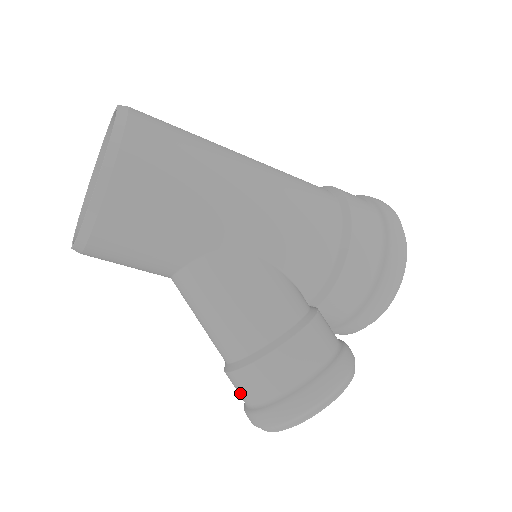
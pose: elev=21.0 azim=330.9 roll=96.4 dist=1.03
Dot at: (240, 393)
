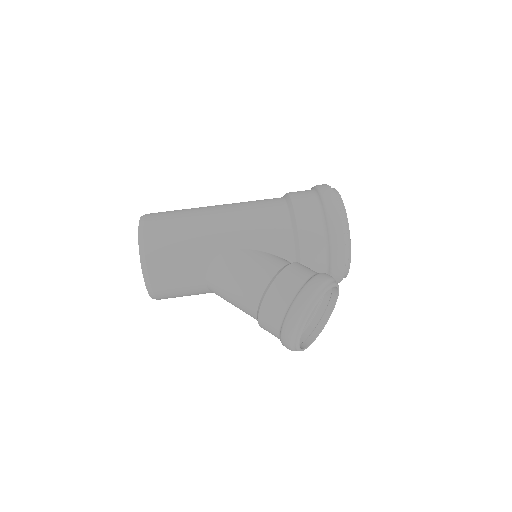
Dot at: (272, 333)
